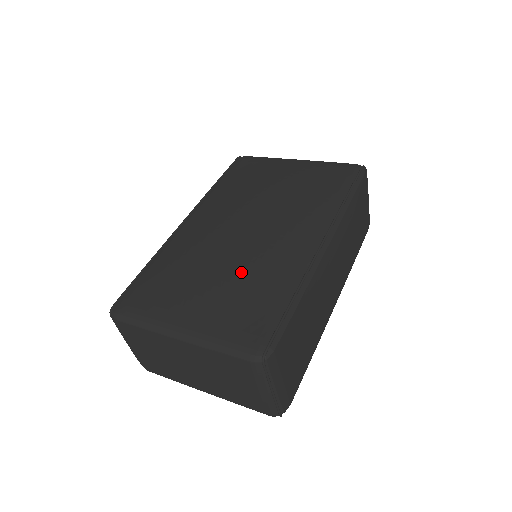
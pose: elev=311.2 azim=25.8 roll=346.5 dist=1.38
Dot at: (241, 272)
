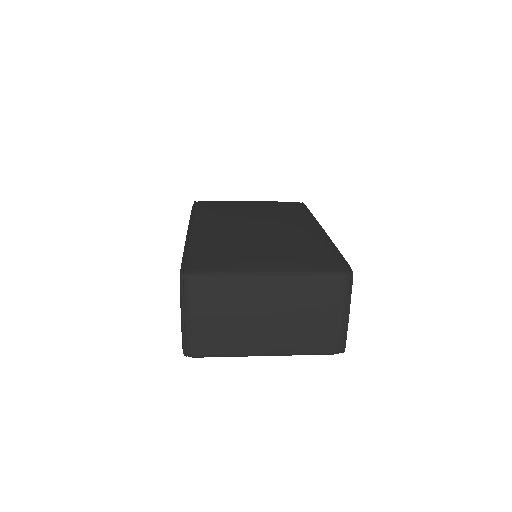
Dot at: (286, 239)
